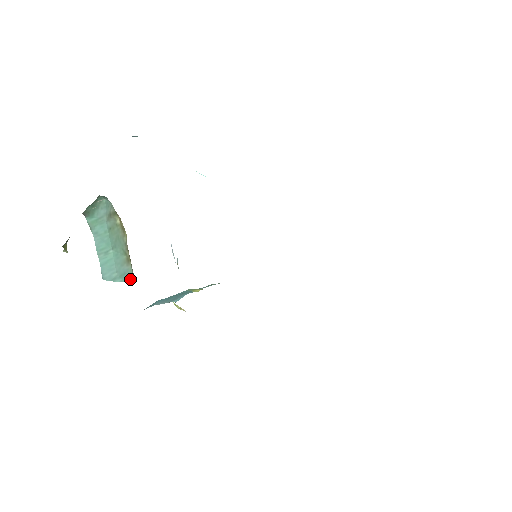
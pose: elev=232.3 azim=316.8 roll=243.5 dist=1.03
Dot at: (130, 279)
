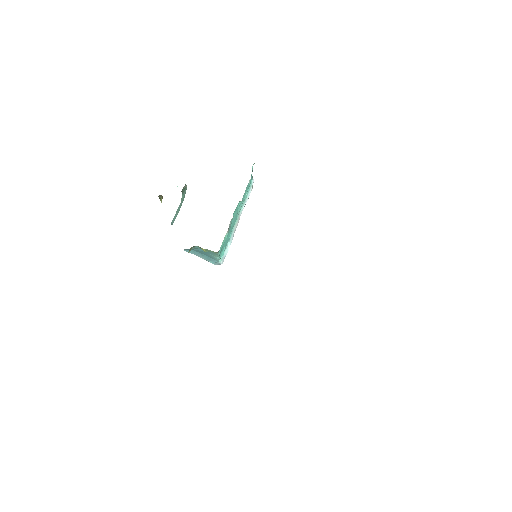
Dot at: occluded
